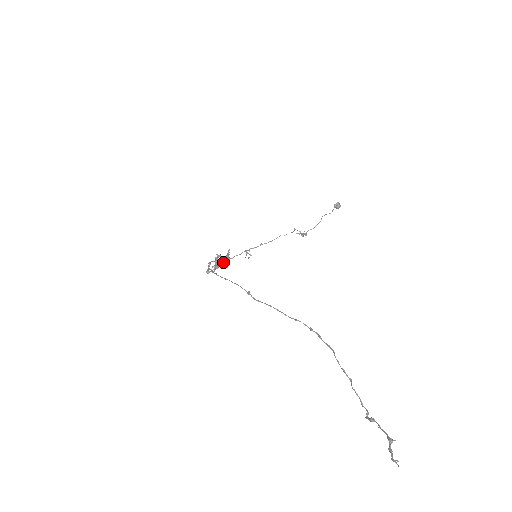
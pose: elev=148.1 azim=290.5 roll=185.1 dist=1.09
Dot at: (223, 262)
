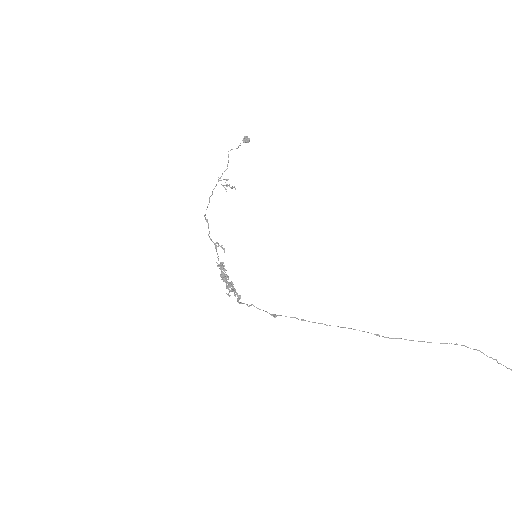
Dot at: occluded
